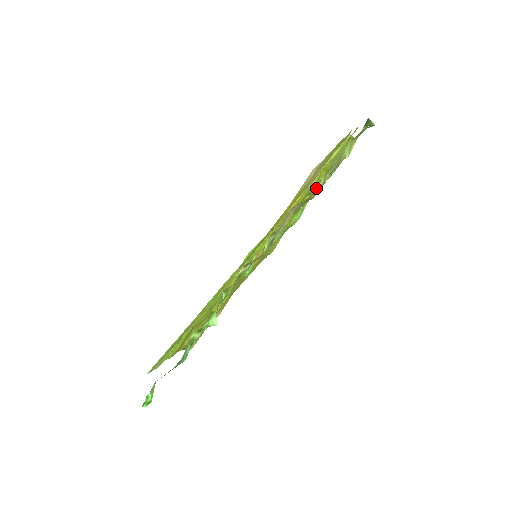
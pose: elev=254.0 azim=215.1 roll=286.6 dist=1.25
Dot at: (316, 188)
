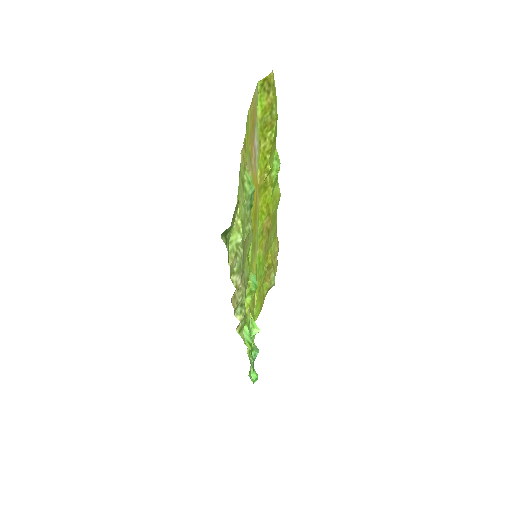
Dot at: (249, 228)
